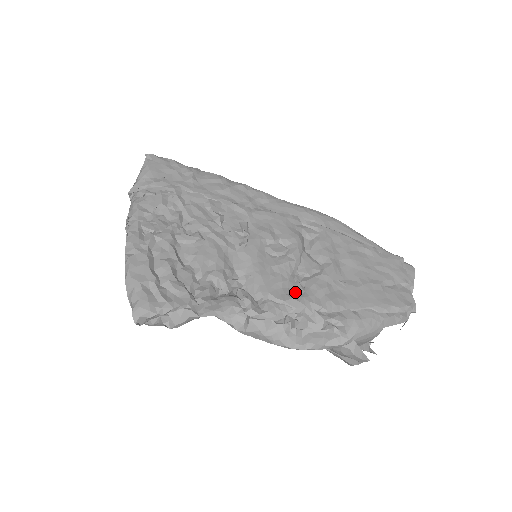
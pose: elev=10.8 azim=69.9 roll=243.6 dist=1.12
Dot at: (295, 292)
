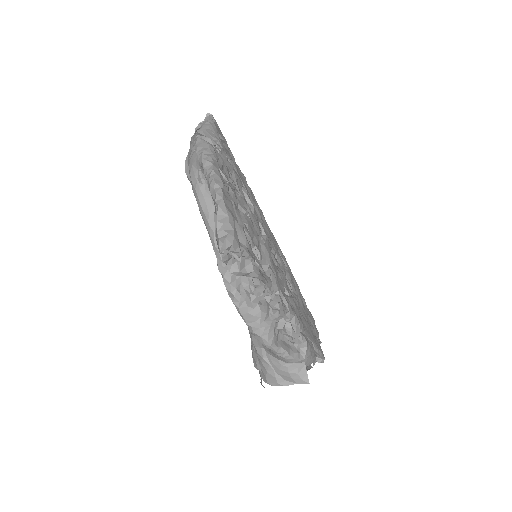
Dot at: occluded
